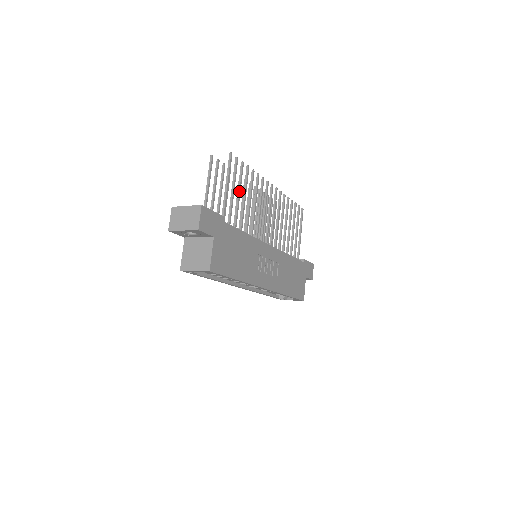
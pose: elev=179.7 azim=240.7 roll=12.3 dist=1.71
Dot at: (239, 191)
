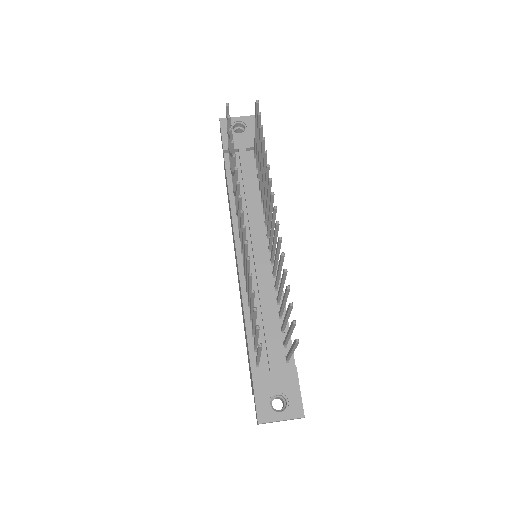
Dot at: occluded
